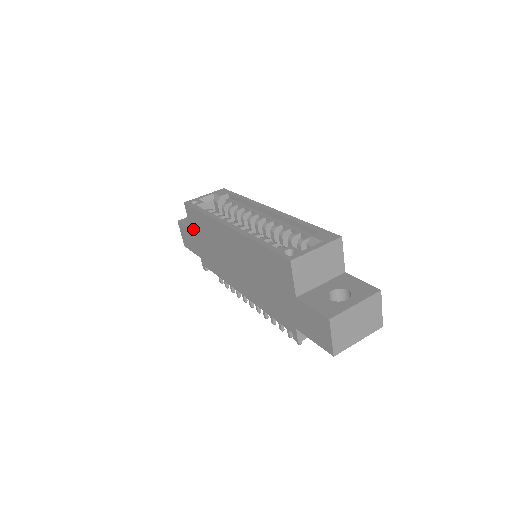
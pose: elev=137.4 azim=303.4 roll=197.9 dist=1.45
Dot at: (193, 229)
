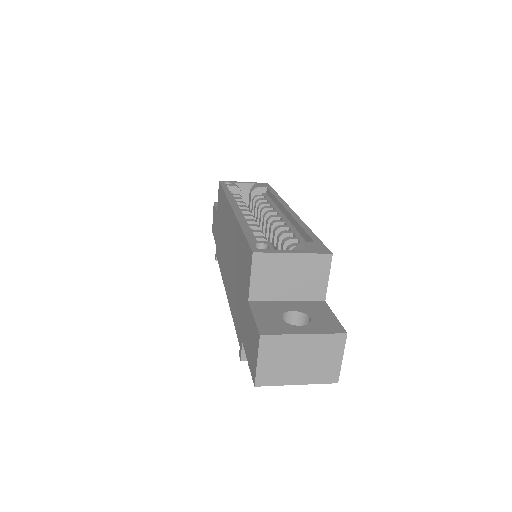
Dot at: (218, 211)
